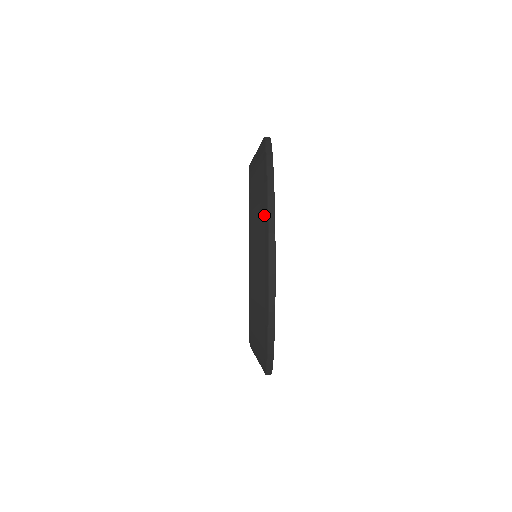
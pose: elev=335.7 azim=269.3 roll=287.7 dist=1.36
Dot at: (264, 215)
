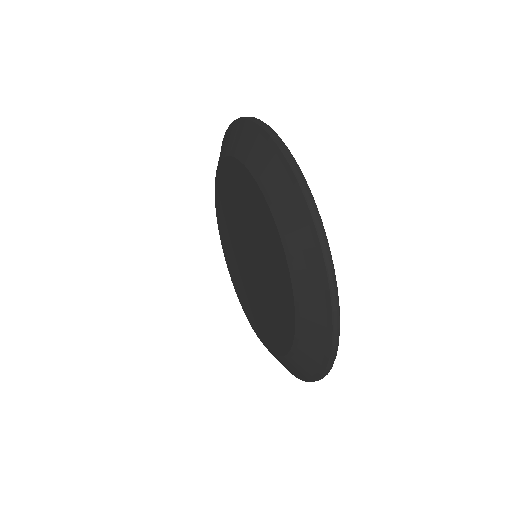
Dot at: (314, 246)
